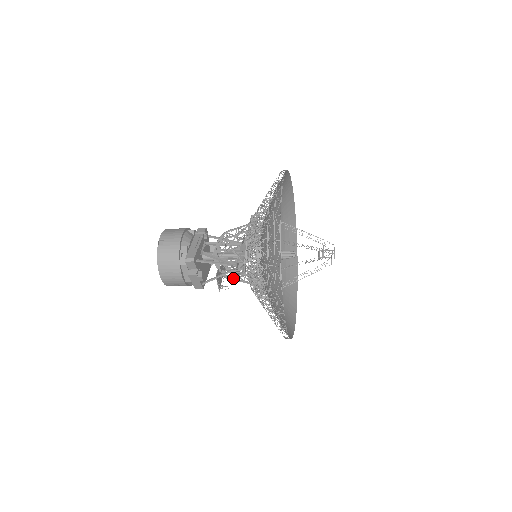
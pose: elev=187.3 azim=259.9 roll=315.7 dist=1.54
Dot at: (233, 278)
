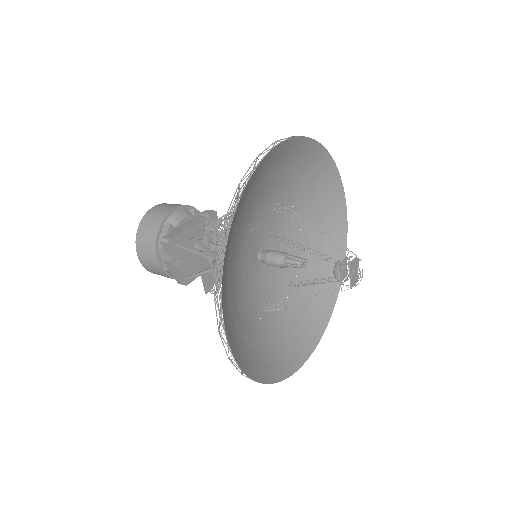
Dot at: occluded
